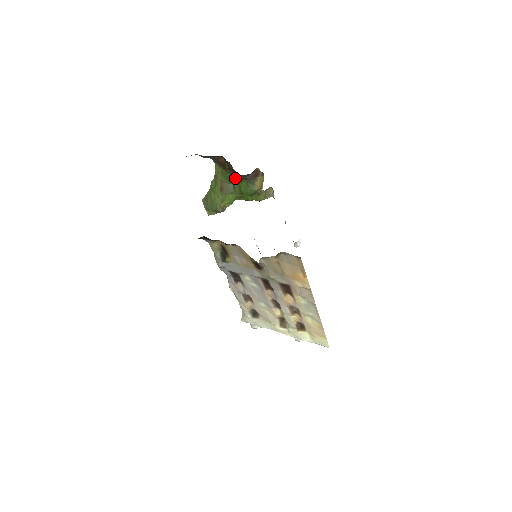
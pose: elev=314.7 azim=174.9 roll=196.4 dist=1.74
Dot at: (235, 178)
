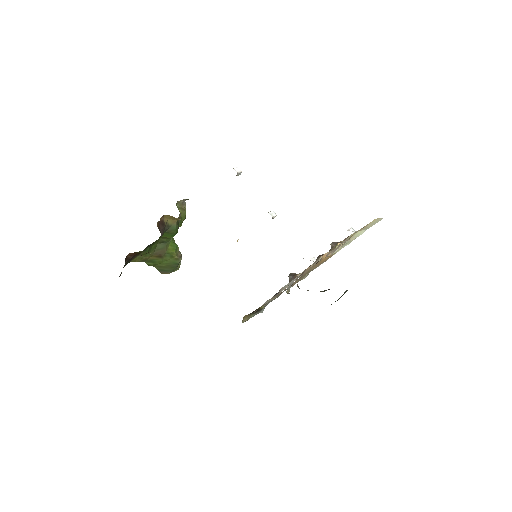
Dot at: (154, 242)
